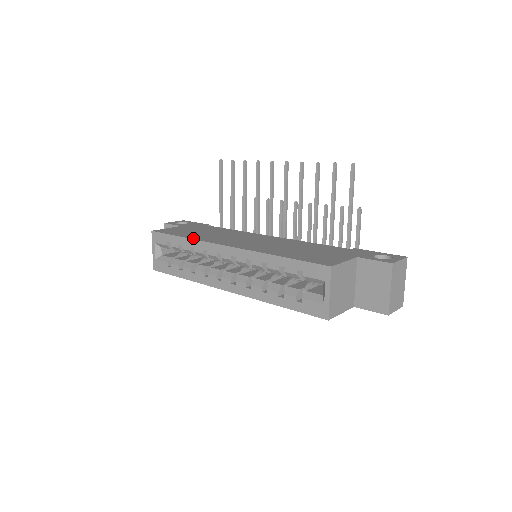
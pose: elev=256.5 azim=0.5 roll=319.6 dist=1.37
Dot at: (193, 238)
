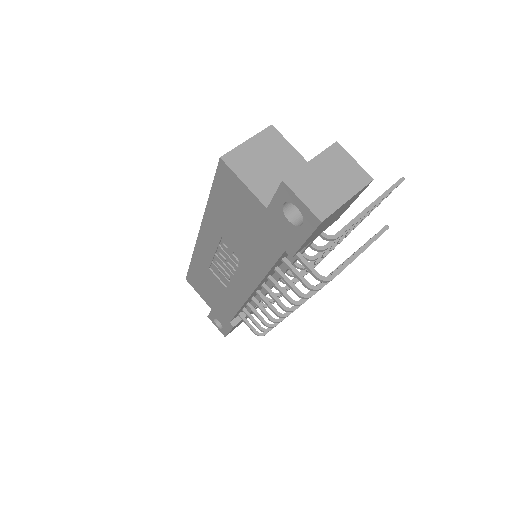
Dot at: occluded
